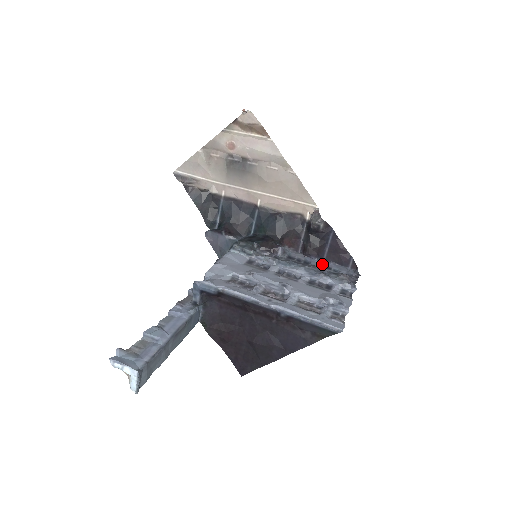
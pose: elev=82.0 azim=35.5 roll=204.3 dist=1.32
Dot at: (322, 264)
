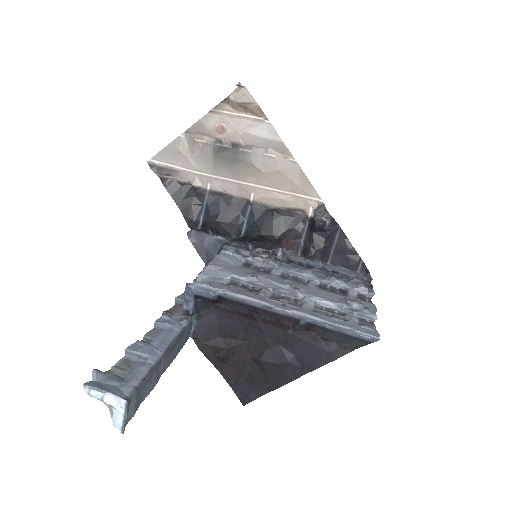
Dot at: (327, 268)
